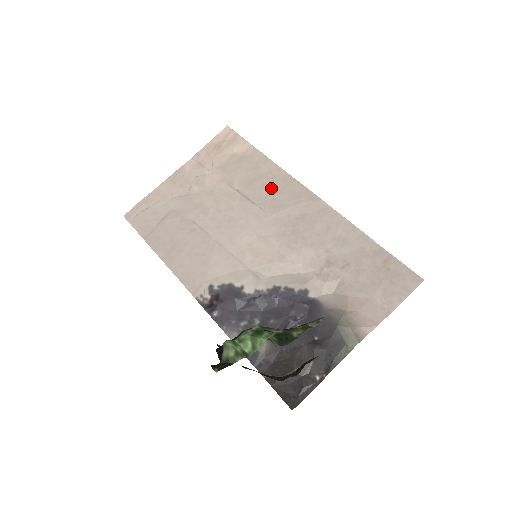
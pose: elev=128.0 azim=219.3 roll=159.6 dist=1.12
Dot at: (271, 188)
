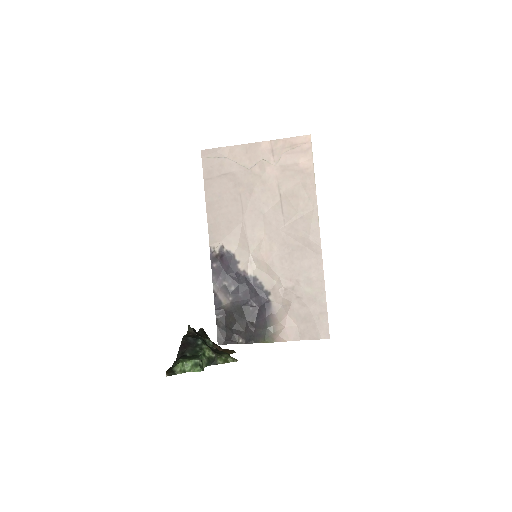
Dot at: (300, 212)
